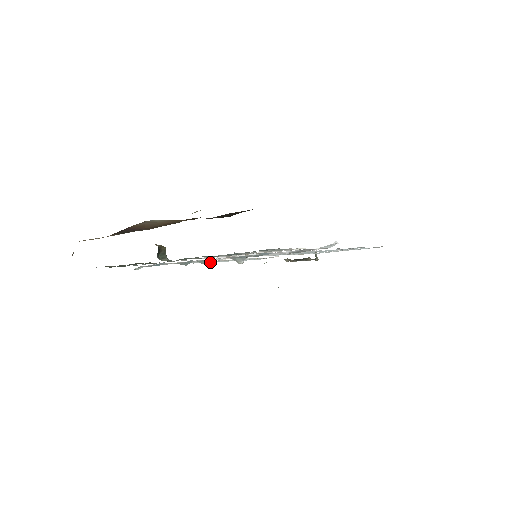
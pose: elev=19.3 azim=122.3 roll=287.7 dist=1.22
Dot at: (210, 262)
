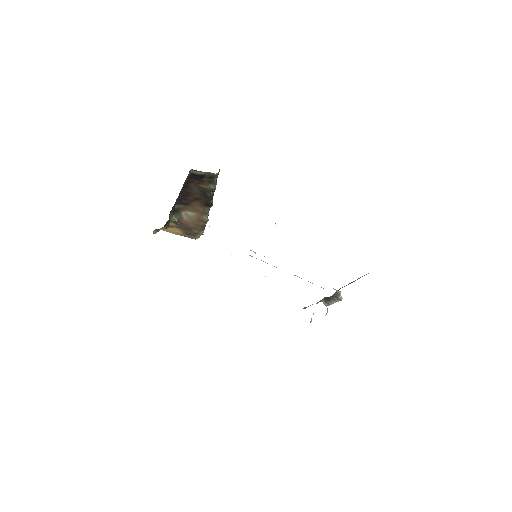
Dot at: occluded
